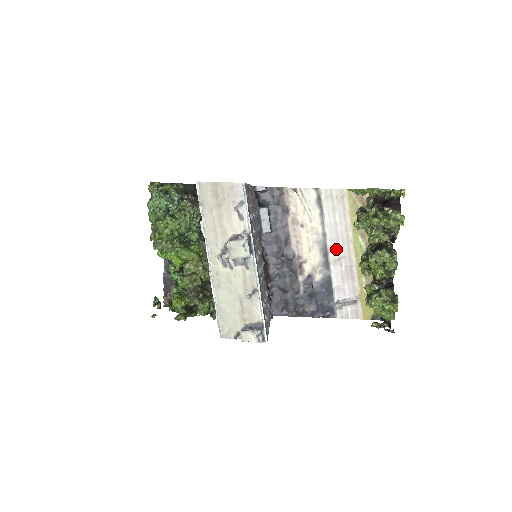
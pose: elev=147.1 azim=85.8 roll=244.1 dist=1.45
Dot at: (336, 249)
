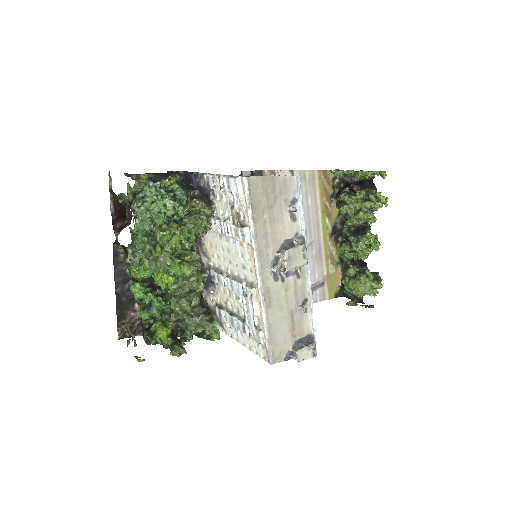
Dot at: (308, 234)
